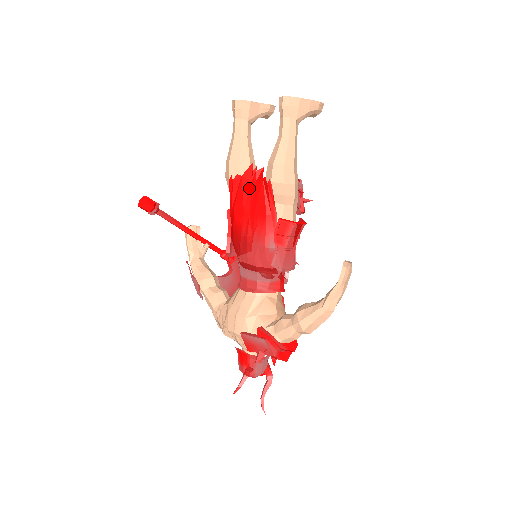
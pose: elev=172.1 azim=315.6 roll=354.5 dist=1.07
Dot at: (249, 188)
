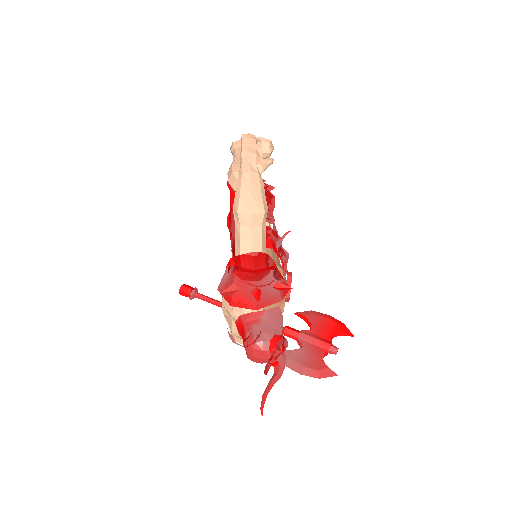
Dot at: occluded
